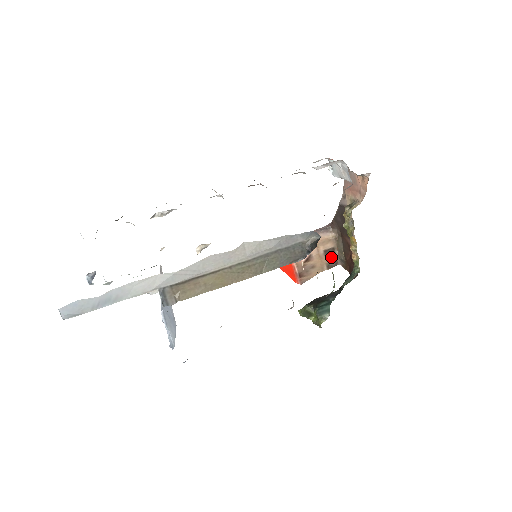
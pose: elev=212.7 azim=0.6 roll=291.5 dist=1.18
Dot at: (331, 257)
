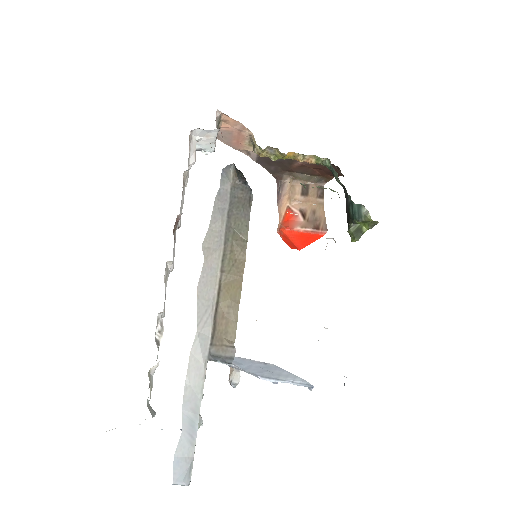
Dot at: (312, 191)
